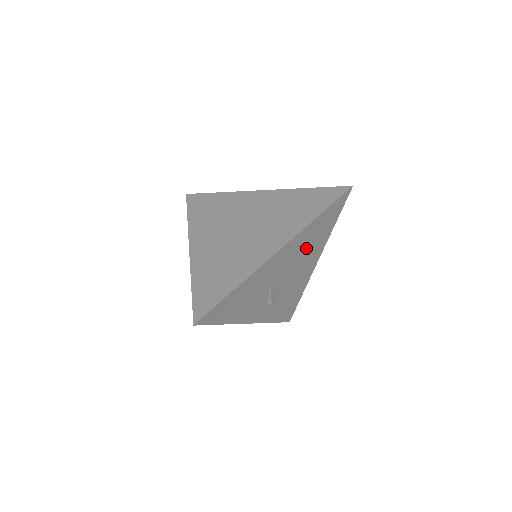
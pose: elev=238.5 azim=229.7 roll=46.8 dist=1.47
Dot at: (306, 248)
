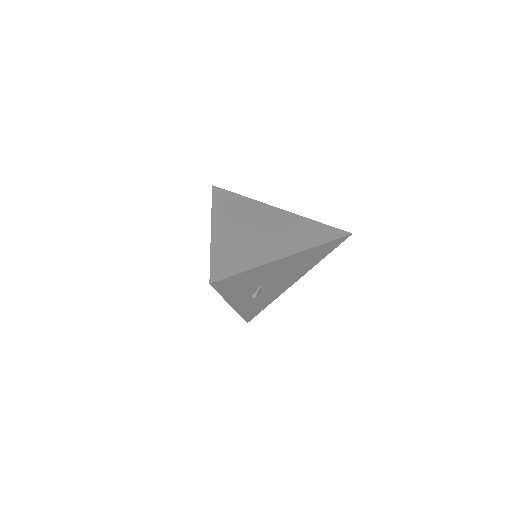
Dot at: (300, 265)
